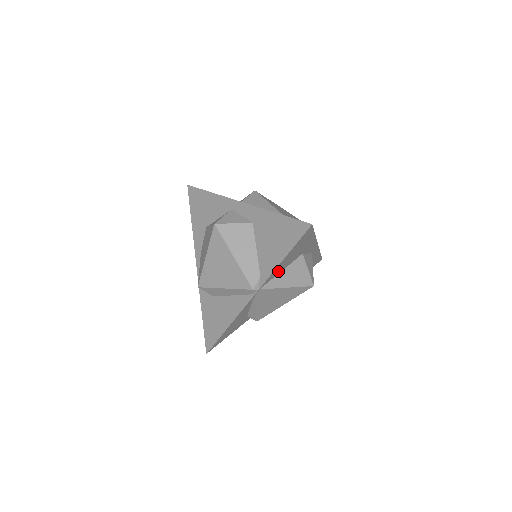
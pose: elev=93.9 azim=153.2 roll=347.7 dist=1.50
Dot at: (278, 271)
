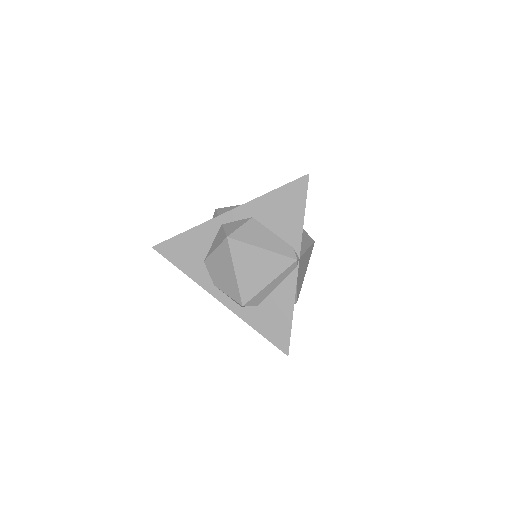
Dot at: occluded
